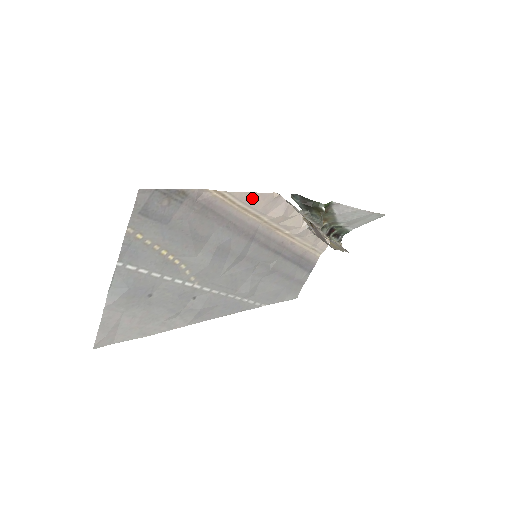
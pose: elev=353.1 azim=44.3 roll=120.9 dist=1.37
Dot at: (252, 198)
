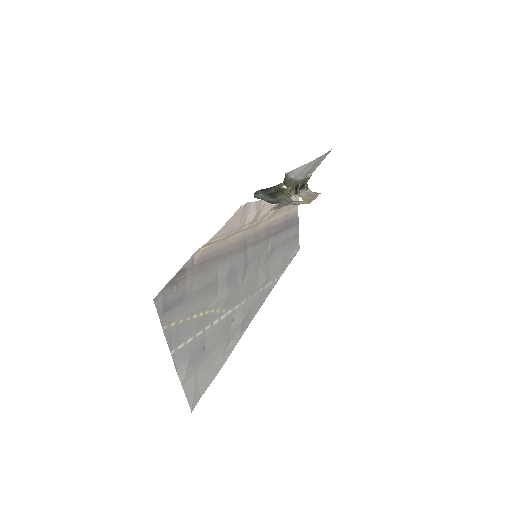
Dot at: (229, 225)
